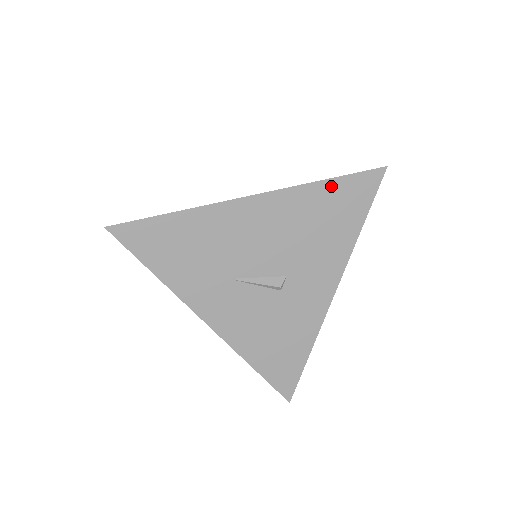
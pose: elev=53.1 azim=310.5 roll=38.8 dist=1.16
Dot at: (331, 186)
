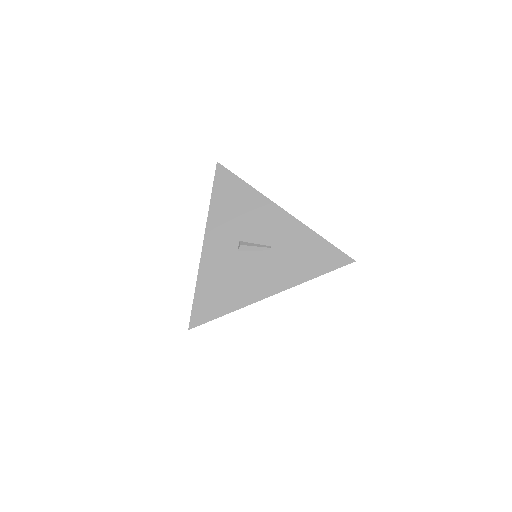
Dot at: (319, 275)
